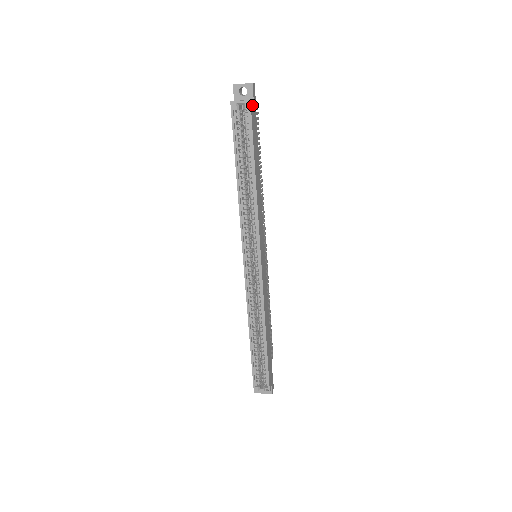
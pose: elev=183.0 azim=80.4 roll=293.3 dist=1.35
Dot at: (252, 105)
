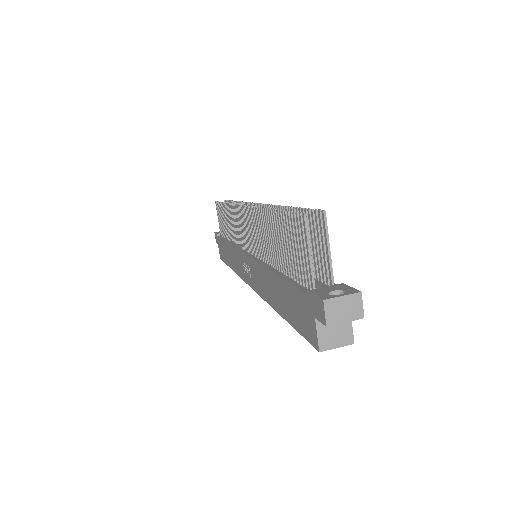
Dot at: (348, 324)
